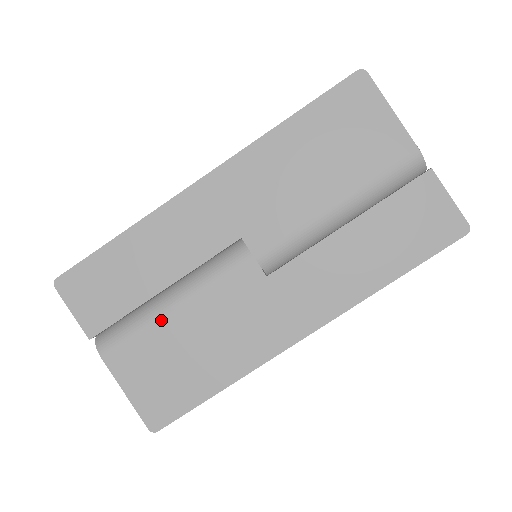
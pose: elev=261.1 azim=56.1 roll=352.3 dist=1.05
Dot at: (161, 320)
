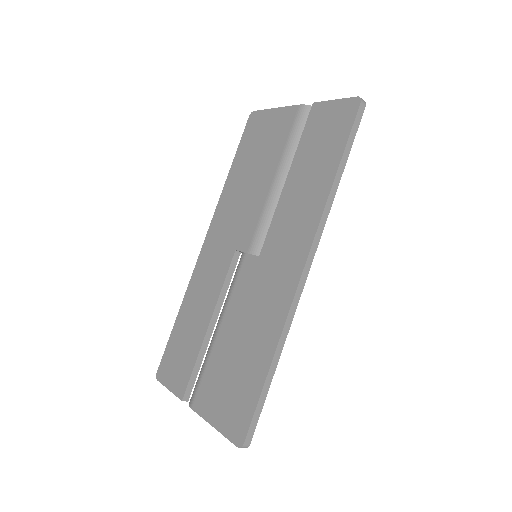
Dot at: (214, 347)
